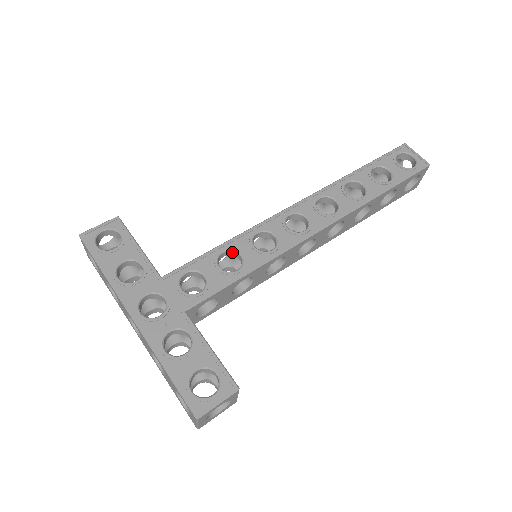
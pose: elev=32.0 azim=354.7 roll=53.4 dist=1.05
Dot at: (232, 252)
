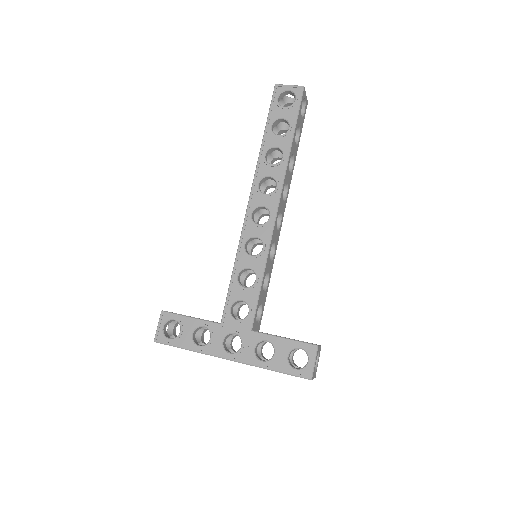
Dot at: (242, 271)
